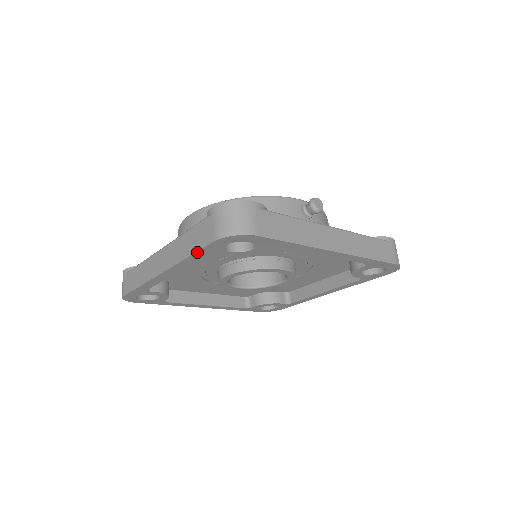
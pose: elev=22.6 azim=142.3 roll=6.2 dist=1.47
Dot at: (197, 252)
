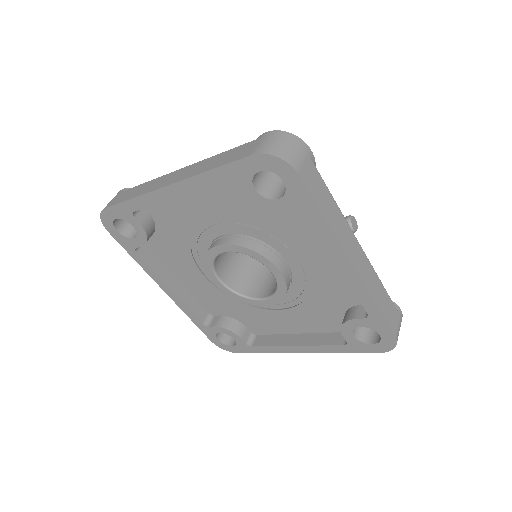
Dot at: (223, 166)
